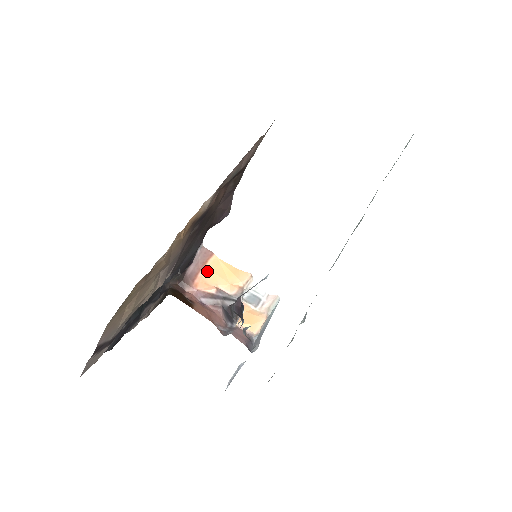
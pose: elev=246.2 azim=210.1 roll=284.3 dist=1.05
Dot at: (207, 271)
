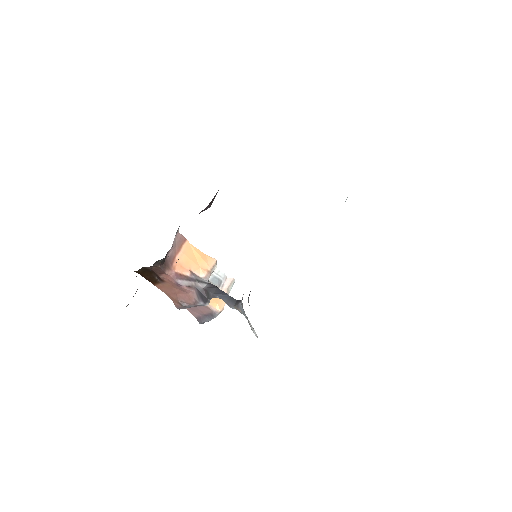
Dot at: (182, 255)
